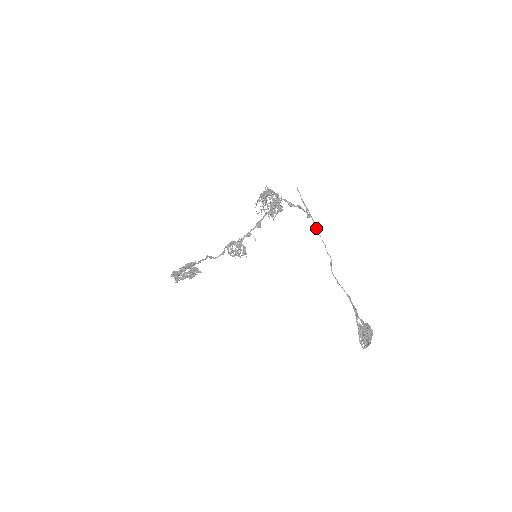
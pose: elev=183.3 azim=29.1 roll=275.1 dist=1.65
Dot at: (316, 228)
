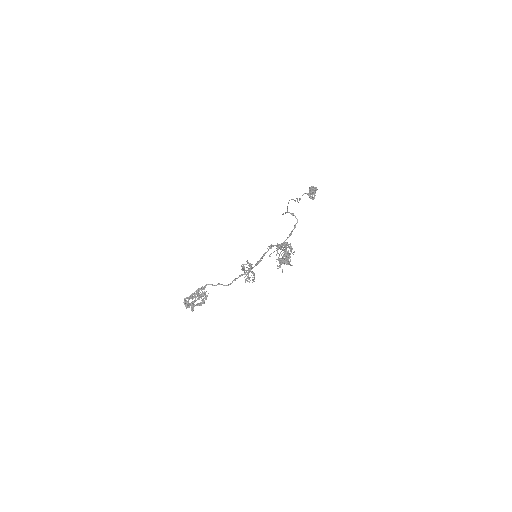
Dot at: occluded
